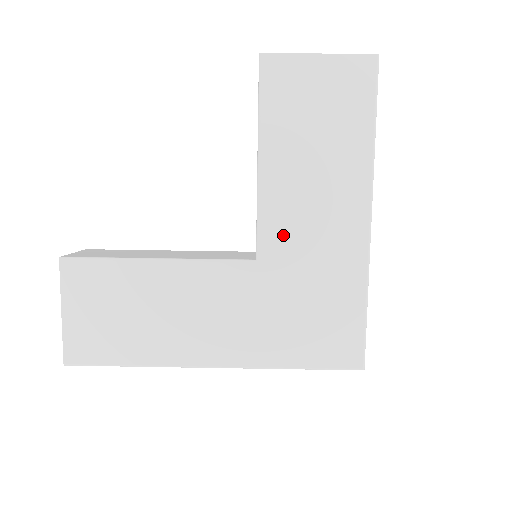
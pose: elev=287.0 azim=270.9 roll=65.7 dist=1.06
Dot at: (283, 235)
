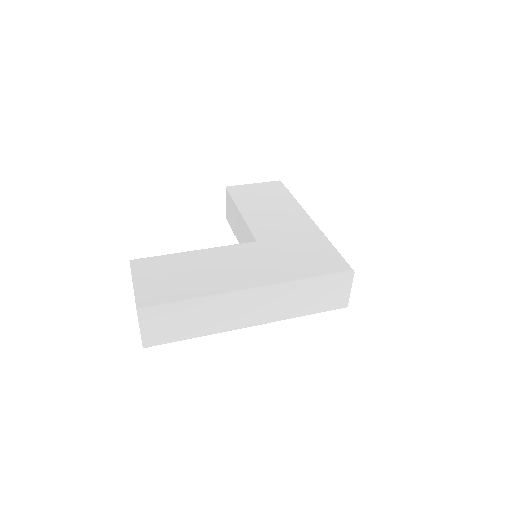
Dot at: (267, 230)
